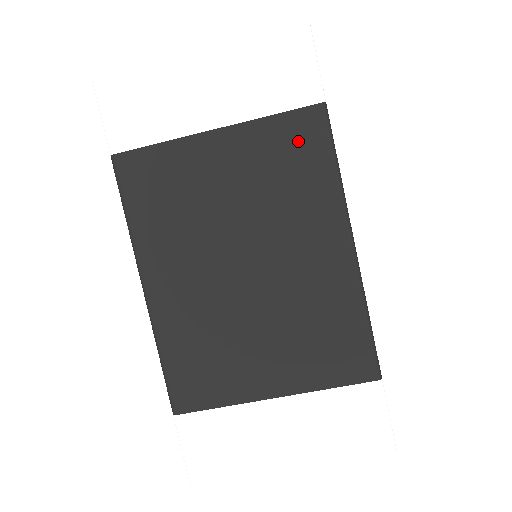
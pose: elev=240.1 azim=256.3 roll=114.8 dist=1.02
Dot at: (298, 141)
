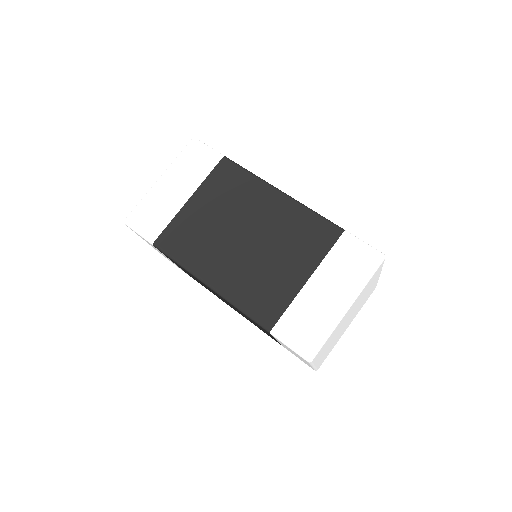
Dot at: (226, 176)
